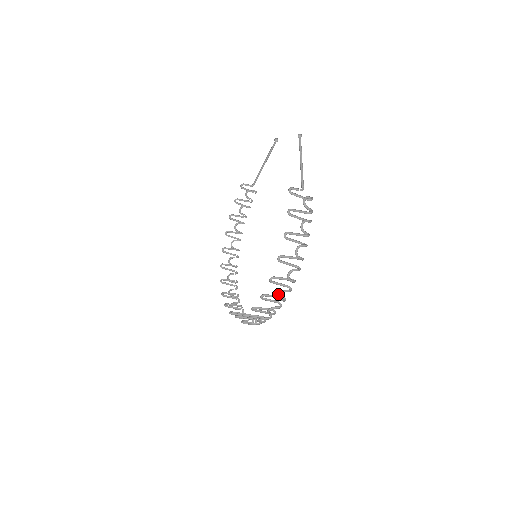
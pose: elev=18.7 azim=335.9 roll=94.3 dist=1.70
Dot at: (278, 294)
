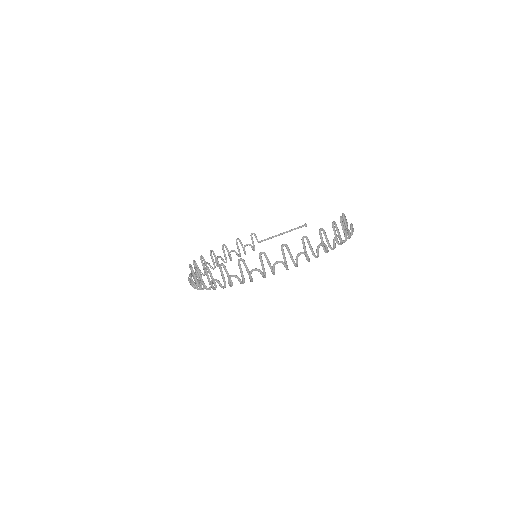
Dot at: (301, 252)
